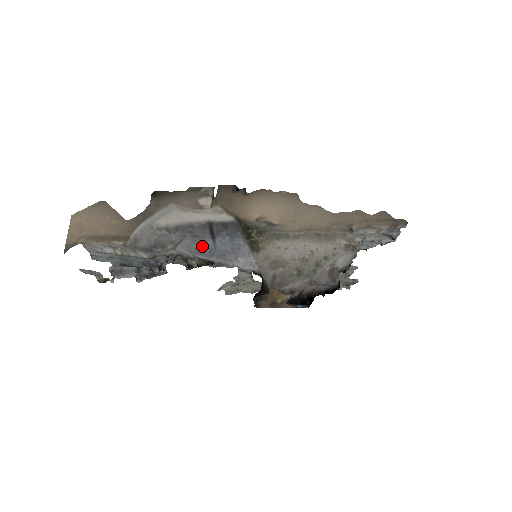
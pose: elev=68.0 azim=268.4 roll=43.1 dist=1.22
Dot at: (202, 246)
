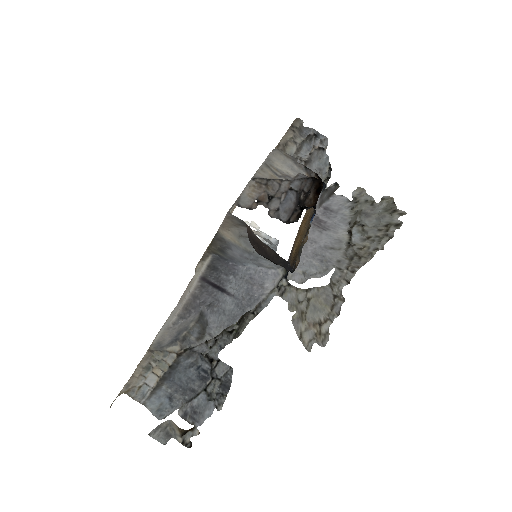
Dot at: (229, 311)
